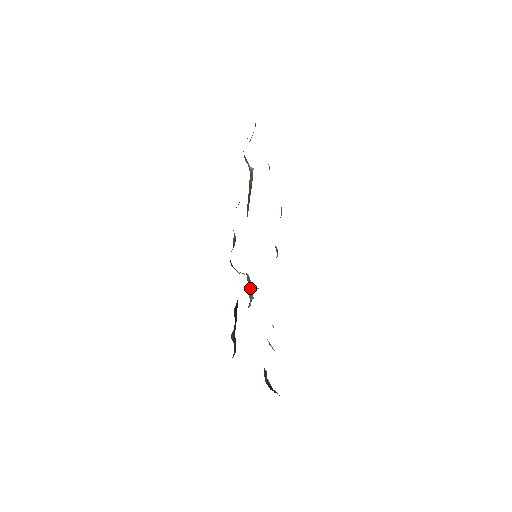
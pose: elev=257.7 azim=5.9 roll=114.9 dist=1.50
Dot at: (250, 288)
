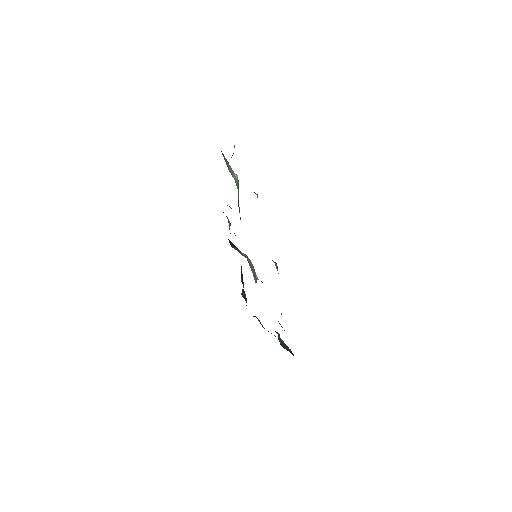
Dot at: (254, 272)
